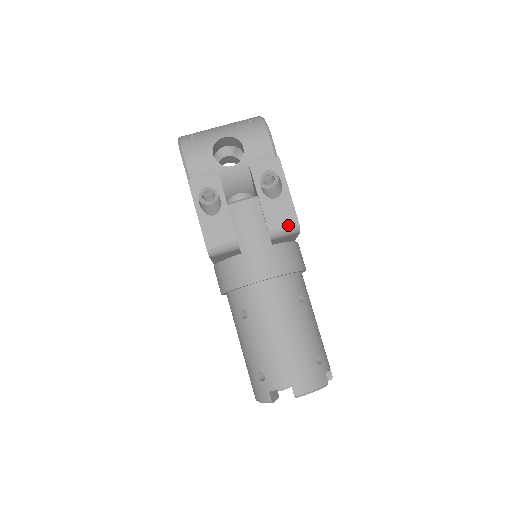
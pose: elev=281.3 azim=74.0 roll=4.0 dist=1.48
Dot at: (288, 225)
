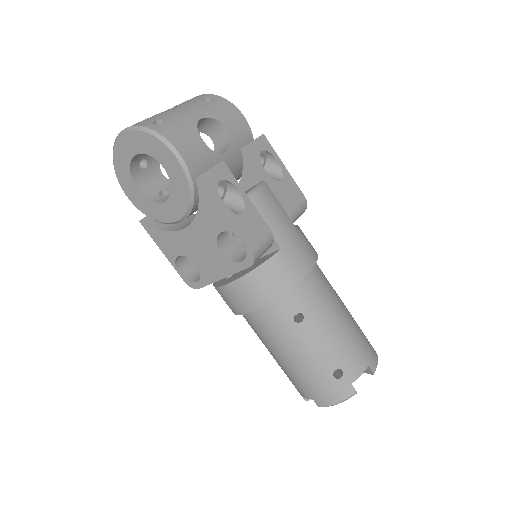
Dot at: (301, 206)
